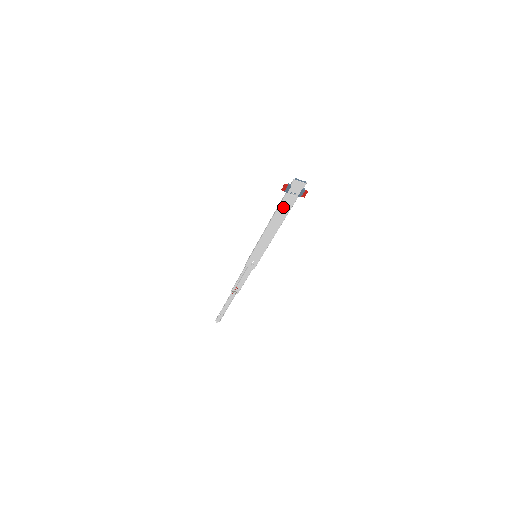
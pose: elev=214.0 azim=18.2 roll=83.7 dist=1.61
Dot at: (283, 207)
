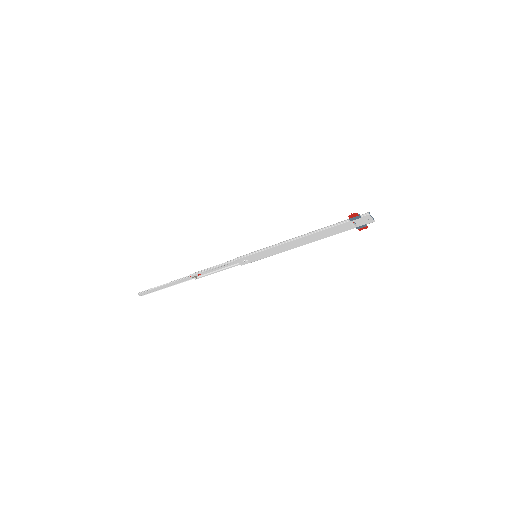
Dot at: (332, 230)
